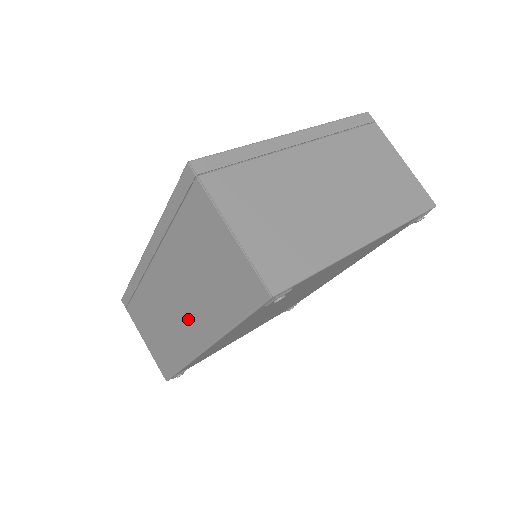
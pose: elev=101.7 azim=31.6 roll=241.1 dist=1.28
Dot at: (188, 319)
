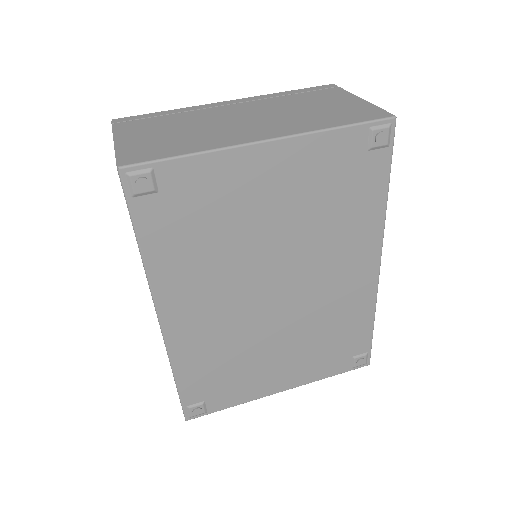
Dot at: occluded
